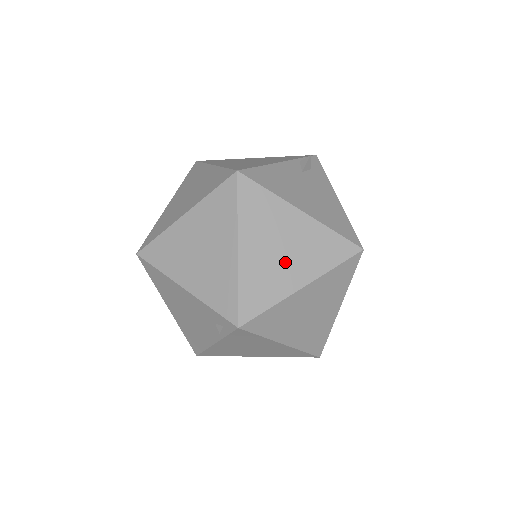
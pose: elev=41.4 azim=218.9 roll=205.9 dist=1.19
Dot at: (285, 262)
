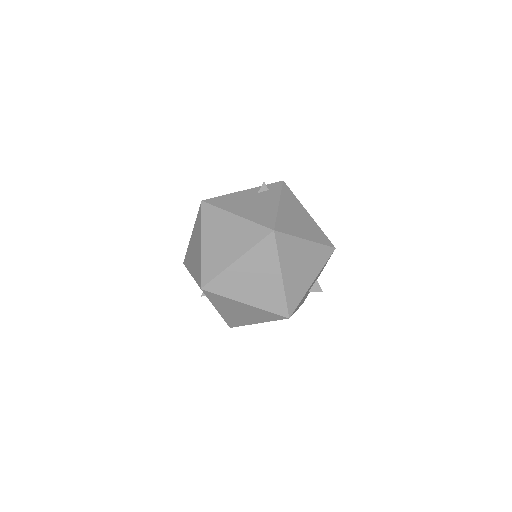
Dot at: (226, 247)
